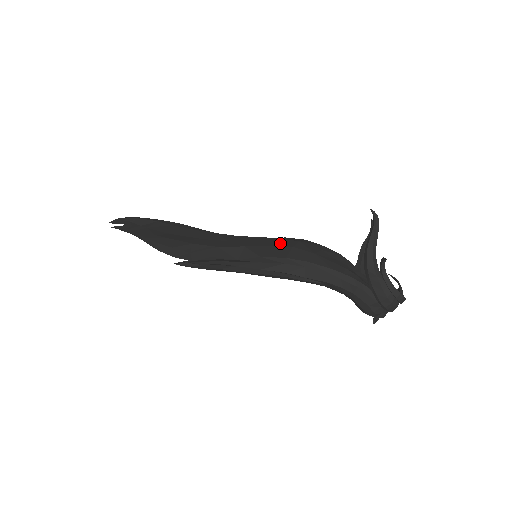
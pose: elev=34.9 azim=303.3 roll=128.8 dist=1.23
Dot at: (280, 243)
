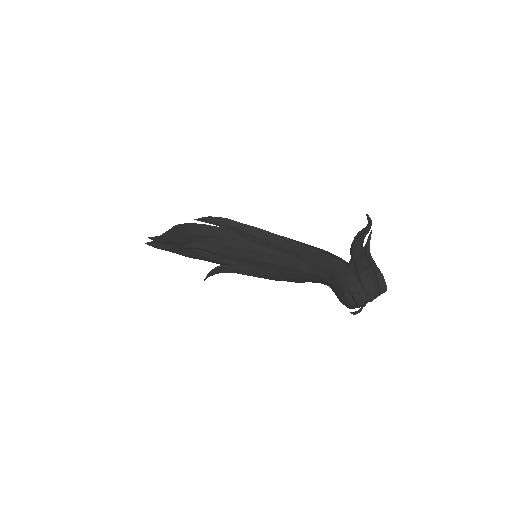
Dot at: occluded
